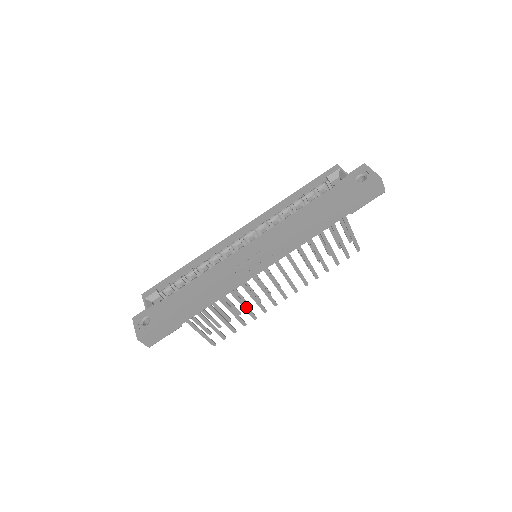
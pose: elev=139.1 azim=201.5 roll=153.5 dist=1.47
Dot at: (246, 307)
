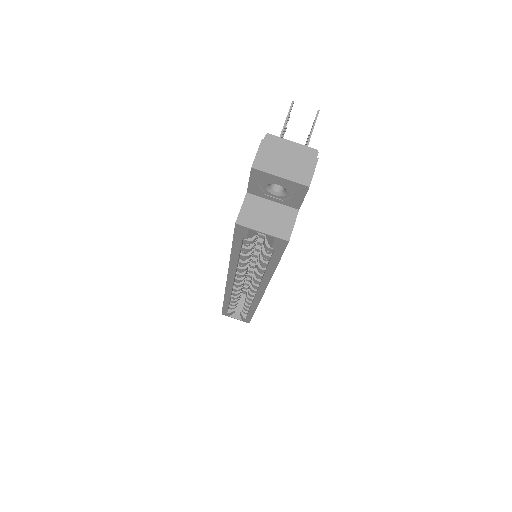
Dot at: occluded
